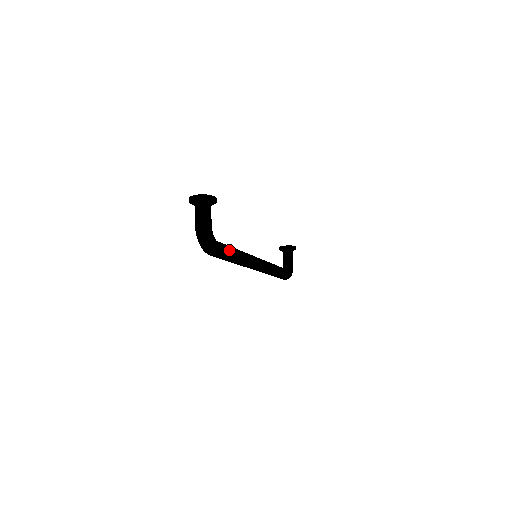
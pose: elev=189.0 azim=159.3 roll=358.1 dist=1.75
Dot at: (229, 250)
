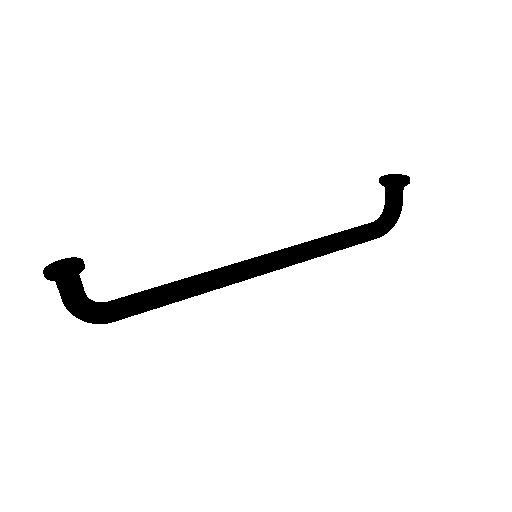
Dot at: (141, 307)
